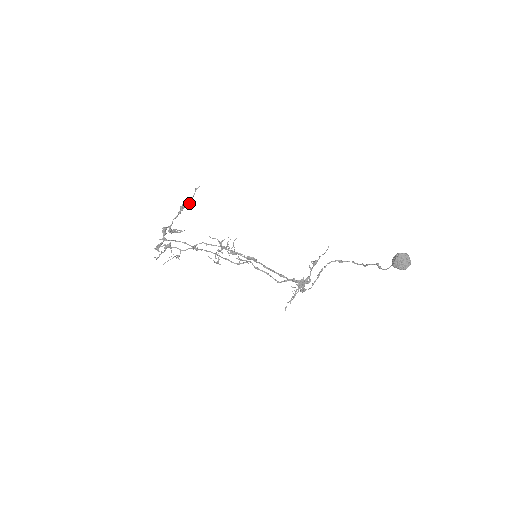
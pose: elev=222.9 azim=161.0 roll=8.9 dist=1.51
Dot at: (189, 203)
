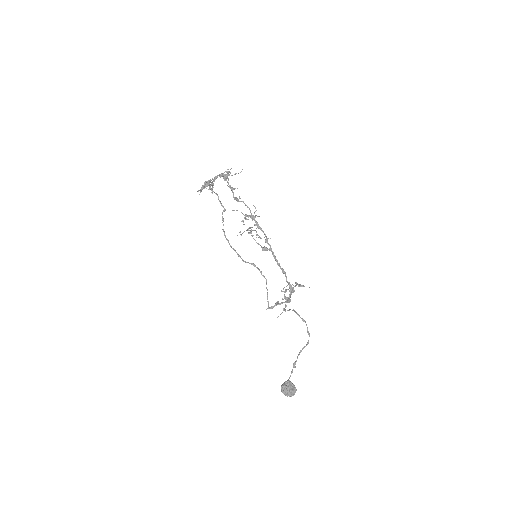
Dot at: (208, 185)
